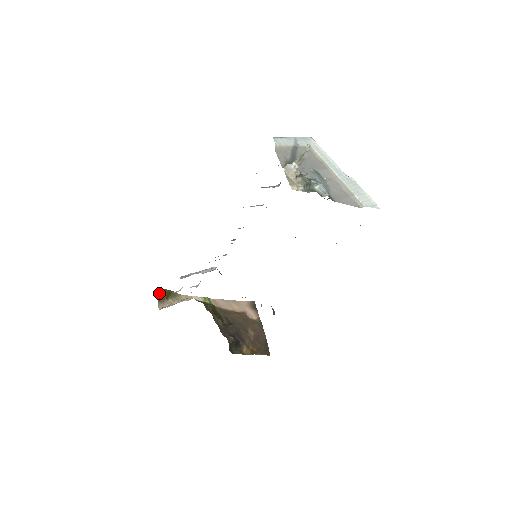
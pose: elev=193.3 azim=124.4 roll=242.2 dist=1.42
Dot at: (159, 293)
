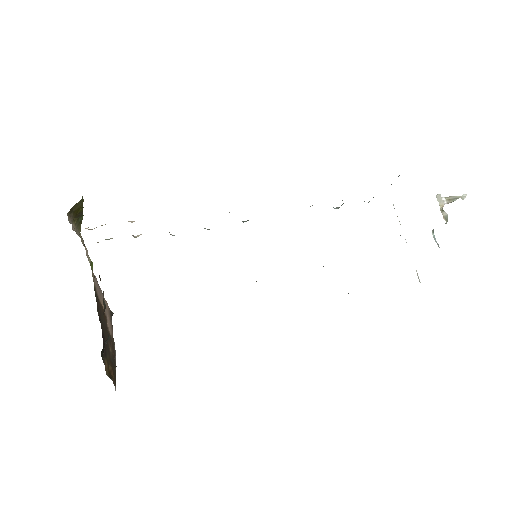
Dot at: (78, 202)
